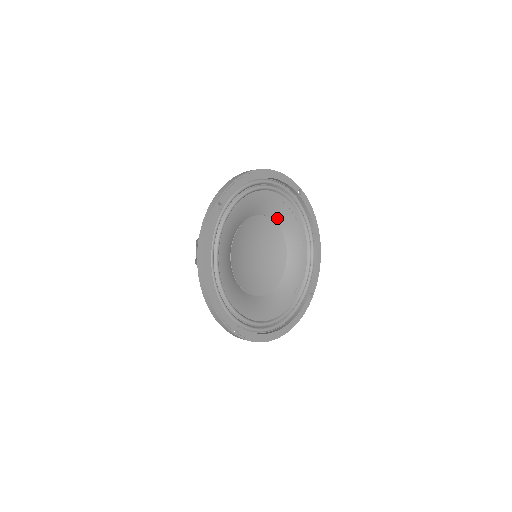
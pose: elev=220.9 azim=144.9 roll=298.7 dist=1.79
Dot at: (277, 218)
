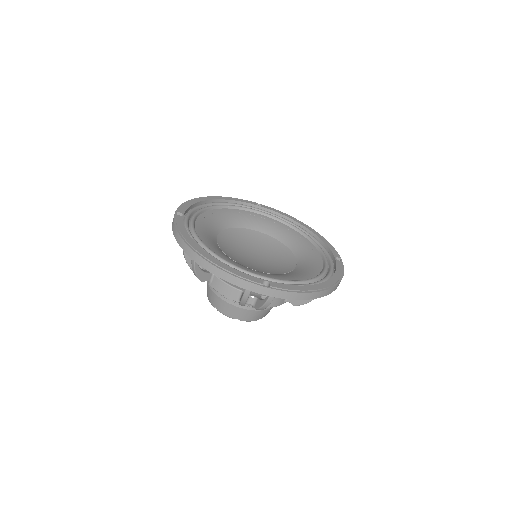
Dot at: (254, 227)
